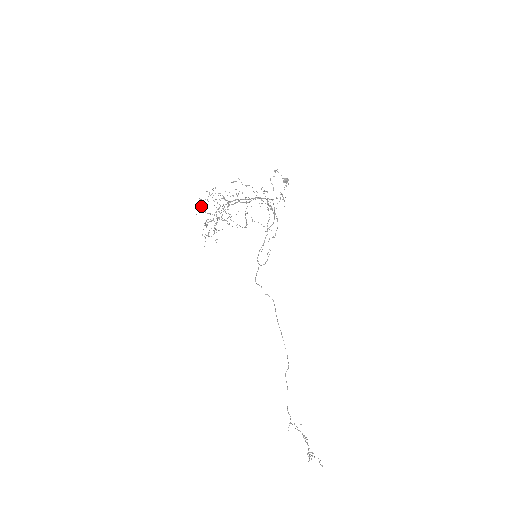
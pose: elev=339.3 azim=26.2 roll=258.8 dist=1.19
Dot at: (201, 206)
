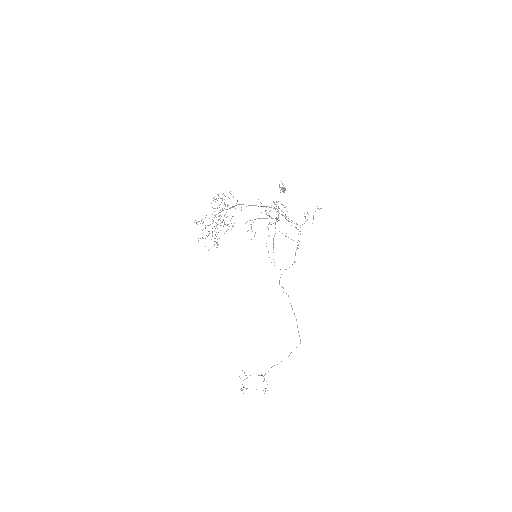
Dot at: occluded
